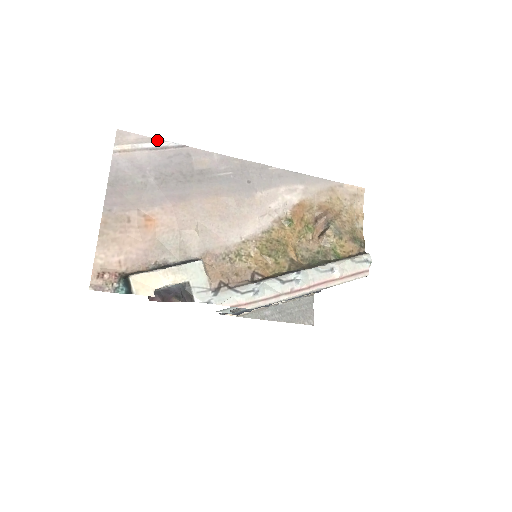
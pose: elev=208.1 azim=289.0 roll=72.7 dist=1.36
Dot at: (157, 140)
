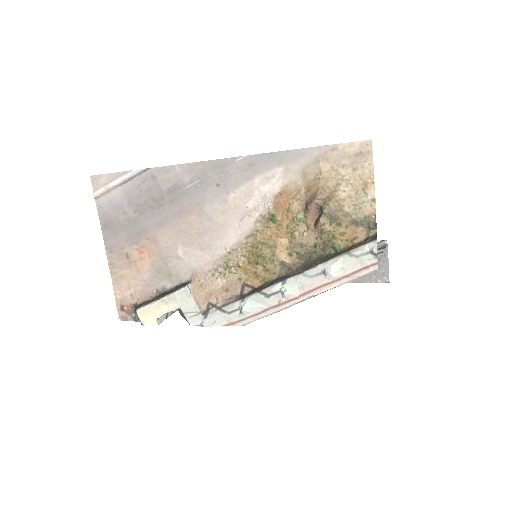
Dot at: (122, 173)
